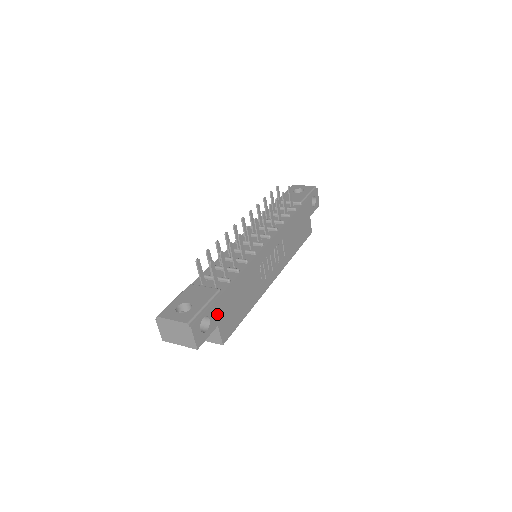
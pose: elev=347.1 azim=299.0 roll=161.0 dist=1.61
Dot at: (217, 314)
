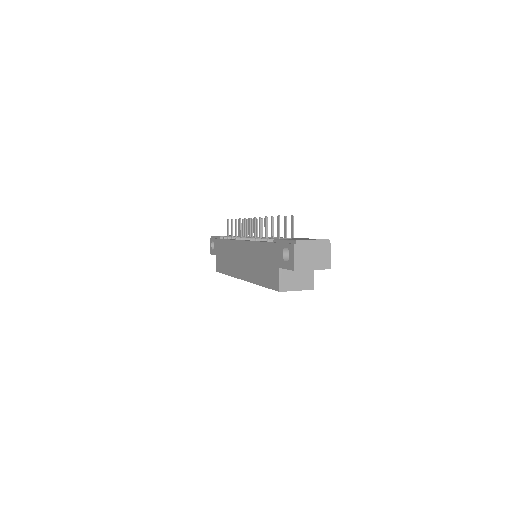
Dot at: occluded
